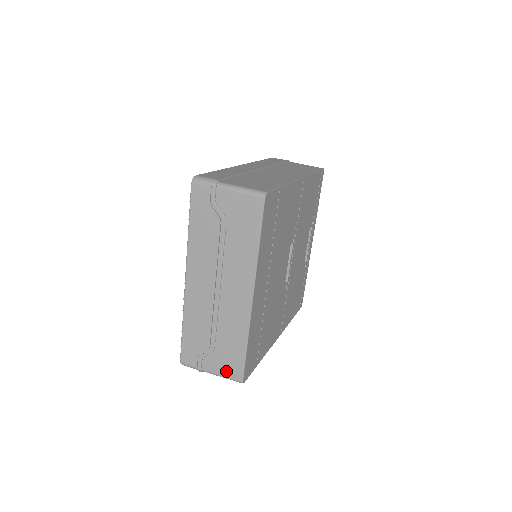
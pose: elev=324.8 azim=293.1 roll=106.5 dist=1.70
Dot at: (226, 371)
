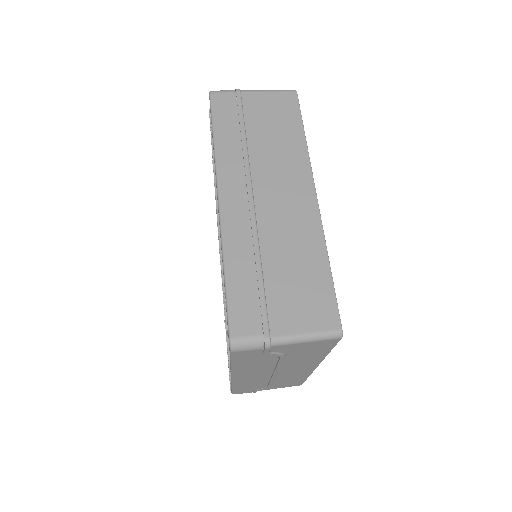
Dot at: (284, 387)
